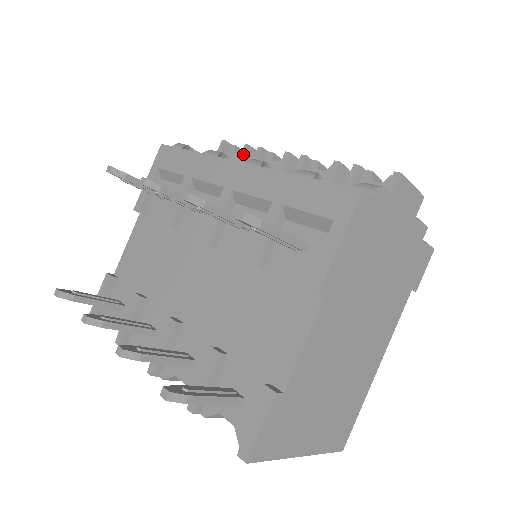
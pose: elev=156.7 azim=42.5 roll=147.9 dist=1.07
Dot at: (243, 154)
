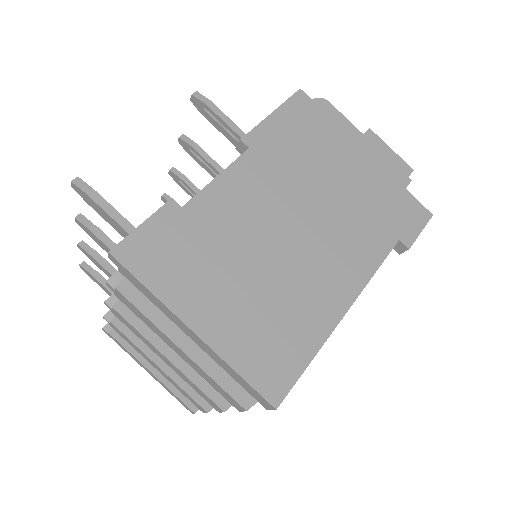
Dot at: occluded
